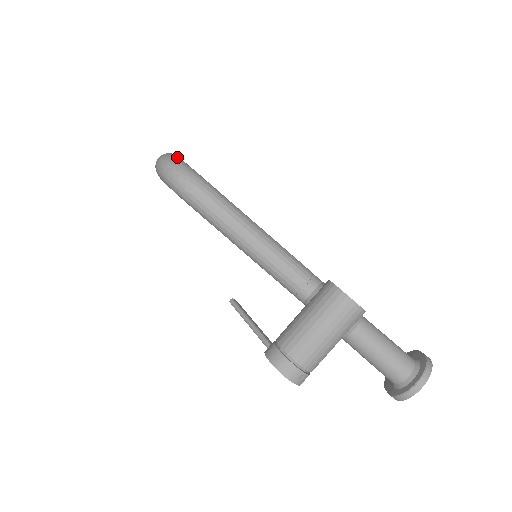
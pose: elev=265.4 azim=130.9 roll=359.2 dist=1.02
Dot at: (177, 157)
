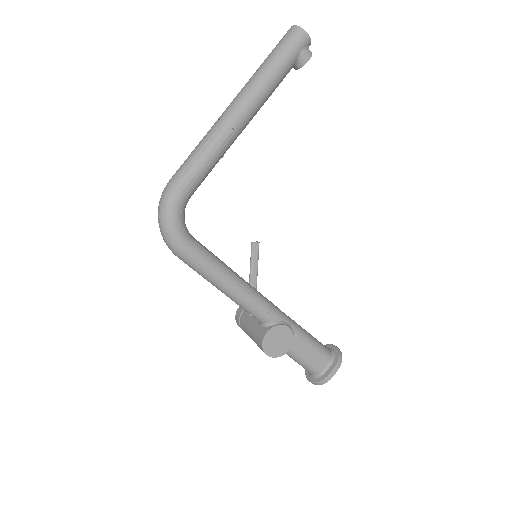
Dot at: (168, 216)
